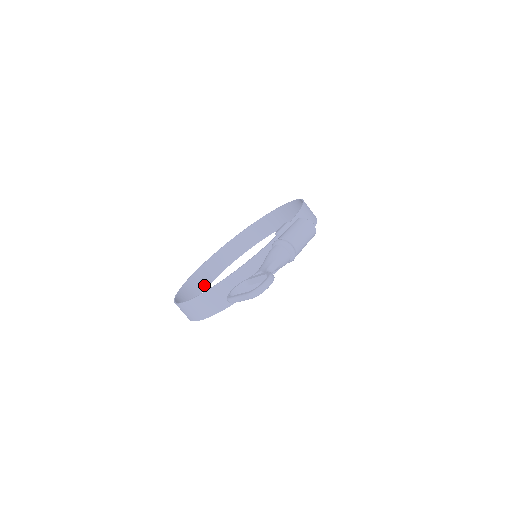
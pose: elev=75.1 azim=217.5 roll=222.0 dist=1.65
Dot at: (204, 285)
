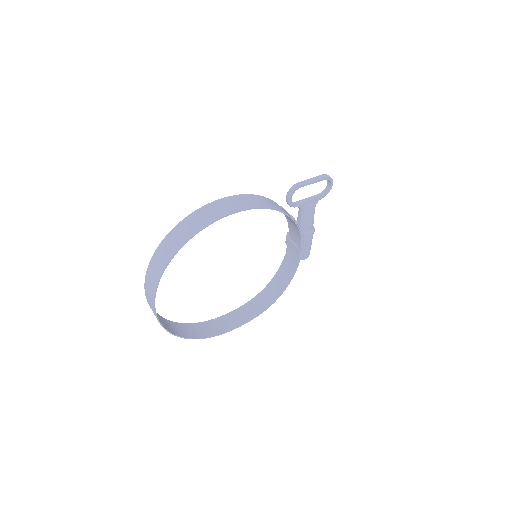
Dot at: (153, 294)
